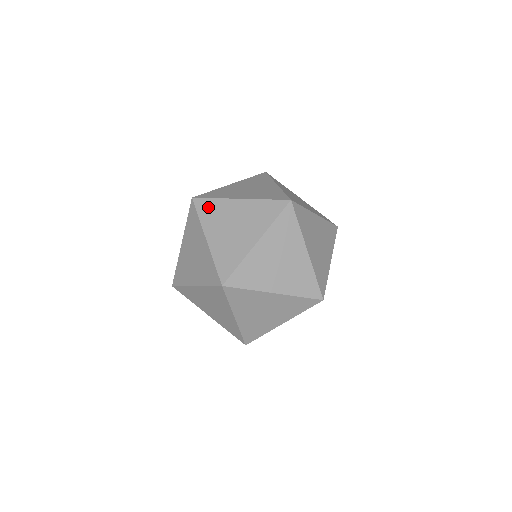
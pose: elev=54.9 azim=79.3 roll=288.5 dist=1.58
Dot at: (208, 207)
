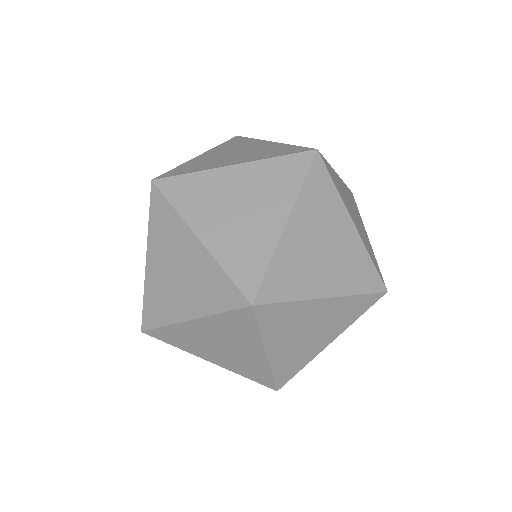
Dot at: occluded
